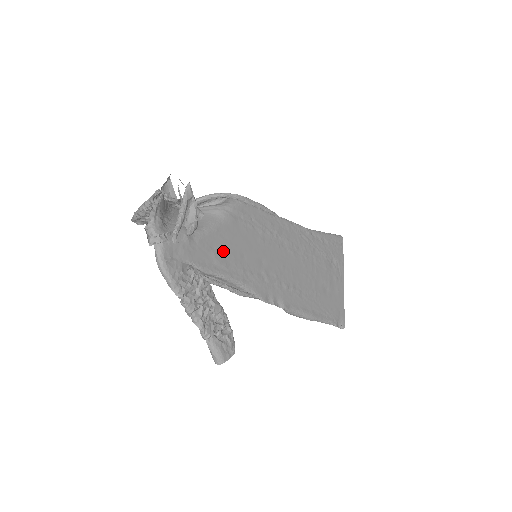
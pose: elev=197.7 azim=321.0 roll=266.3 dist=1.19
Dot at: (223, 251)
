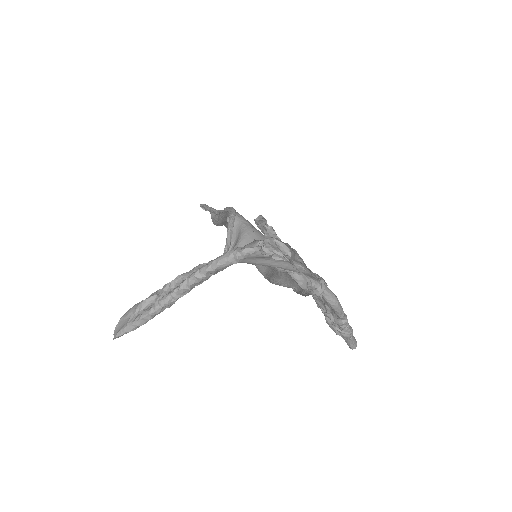
Dot at: occluded
